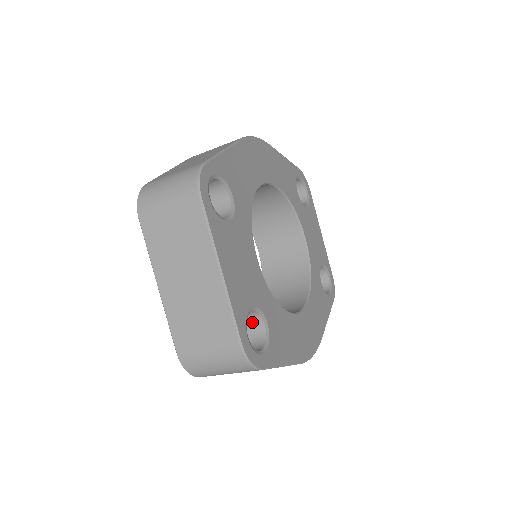
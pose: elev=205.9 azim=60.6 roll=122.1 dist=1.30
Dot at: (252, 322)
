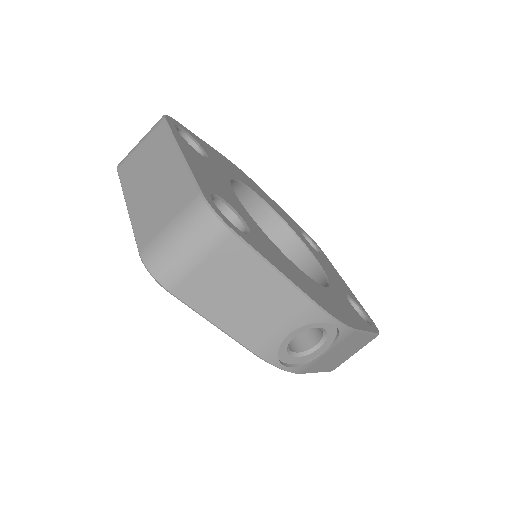
Dot at: occluded
